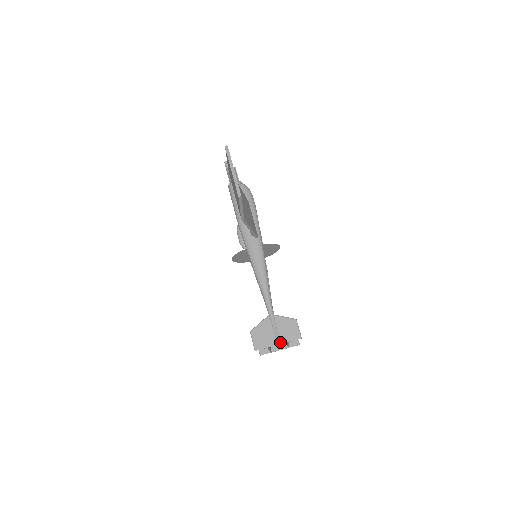
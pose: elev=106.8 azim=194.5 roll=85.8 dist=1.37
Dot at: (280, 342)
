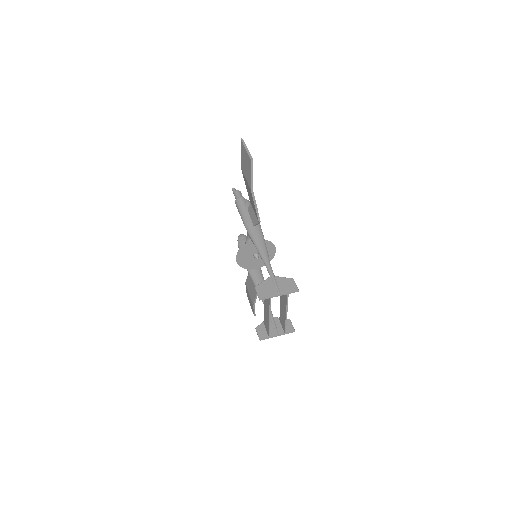
Dot at: (281, 293)
